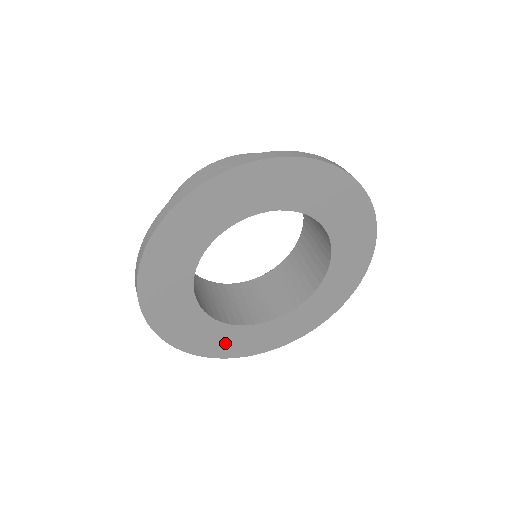
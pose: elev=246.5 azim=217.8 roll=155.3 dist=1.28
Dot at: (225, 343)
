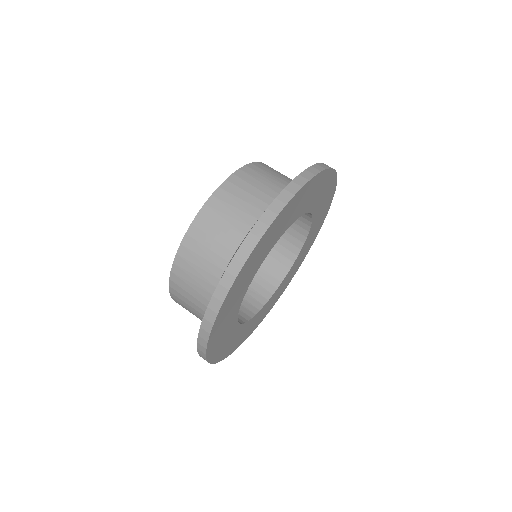
Dot at: (241, 336)
